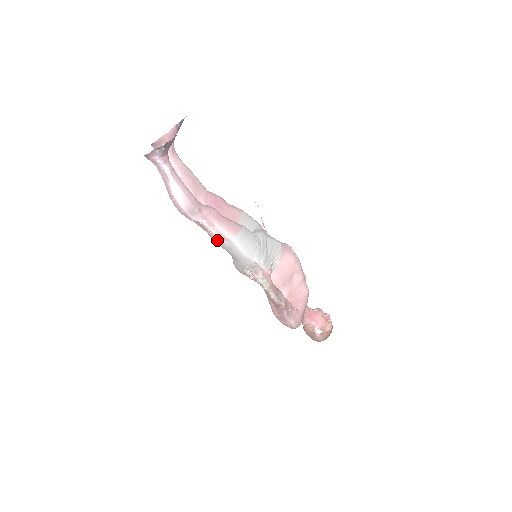
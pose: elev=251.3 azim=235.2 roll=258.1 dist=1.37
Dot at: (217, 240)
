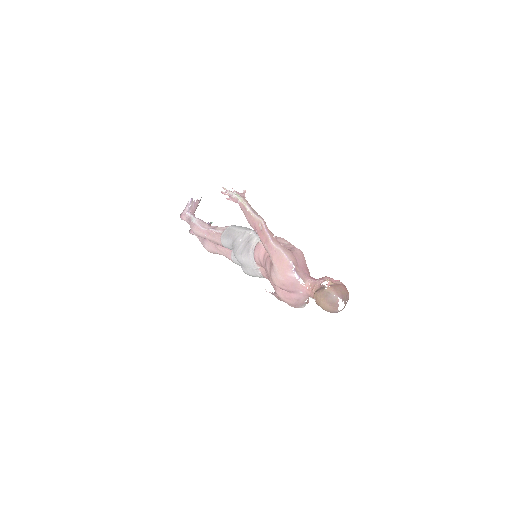
Dot at: (219, 234)
